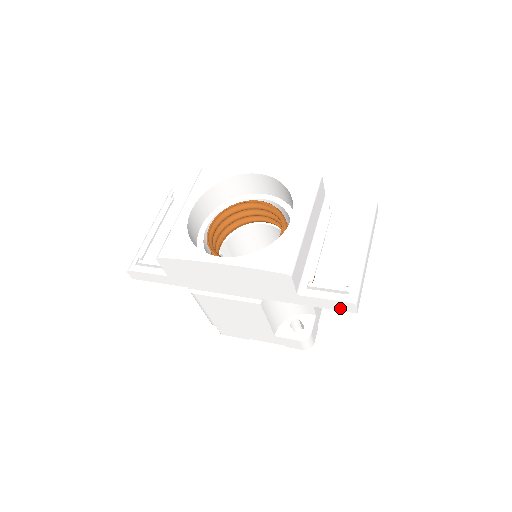
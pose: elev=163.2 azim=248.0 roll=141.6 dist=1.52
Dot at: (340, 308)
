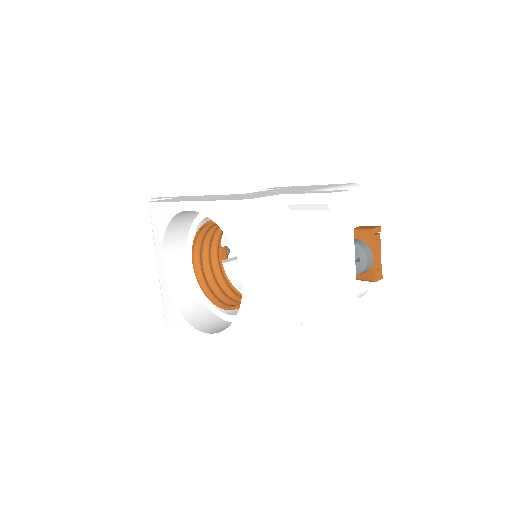
Dot at: occluded
